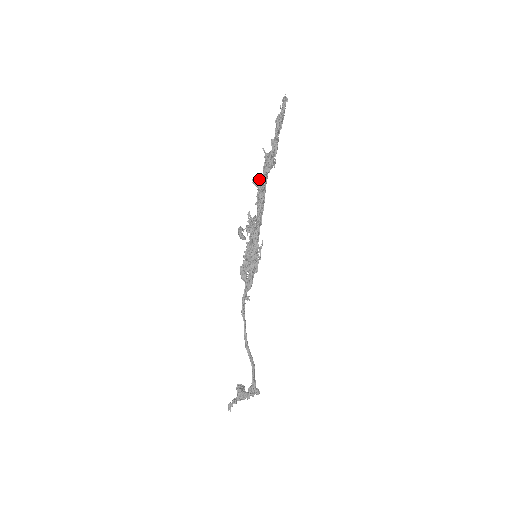
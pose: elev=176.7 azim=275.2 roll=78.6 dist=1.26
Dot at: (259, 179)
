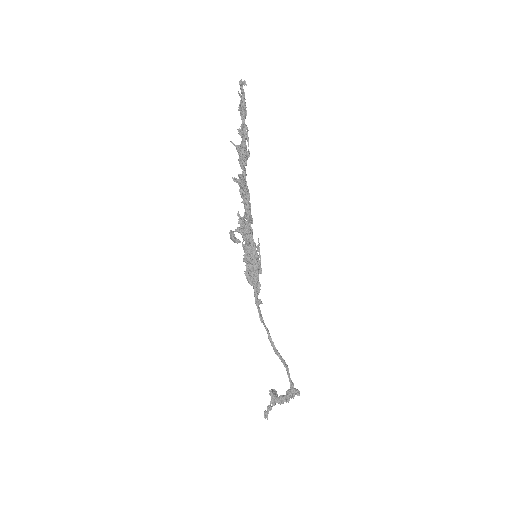
Dot at: (238, 175)
